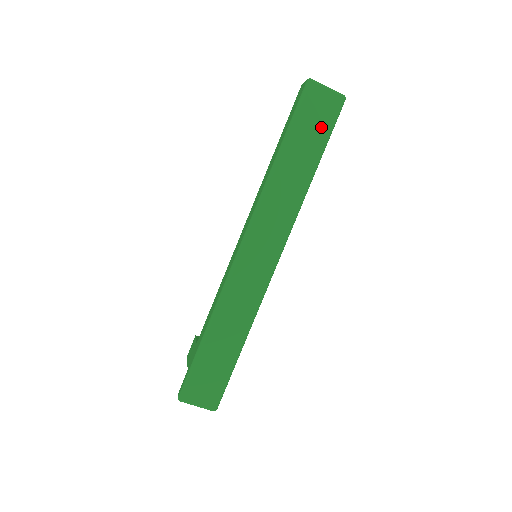
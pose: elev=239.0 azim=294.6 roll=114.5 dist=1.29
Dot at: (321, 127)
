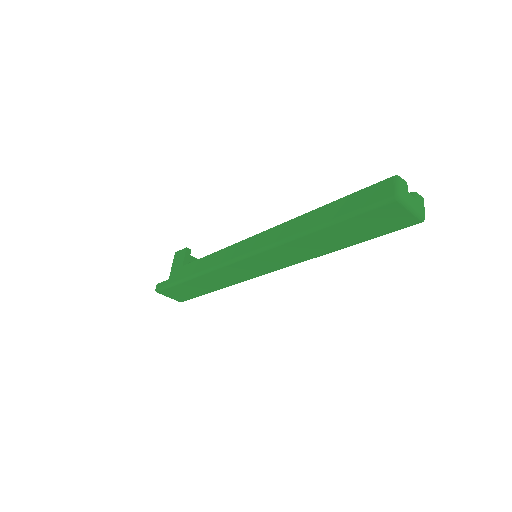
Dot at: (376, 230)
